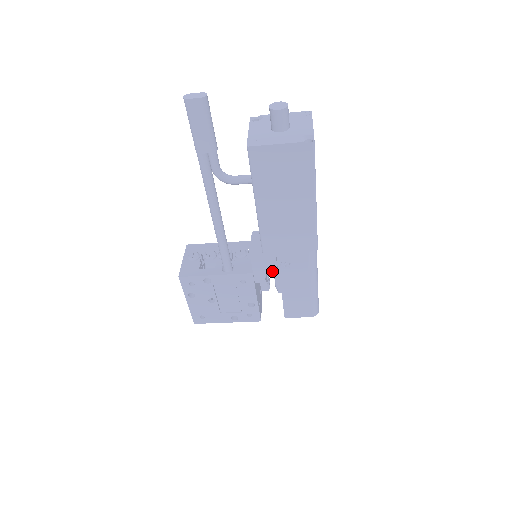
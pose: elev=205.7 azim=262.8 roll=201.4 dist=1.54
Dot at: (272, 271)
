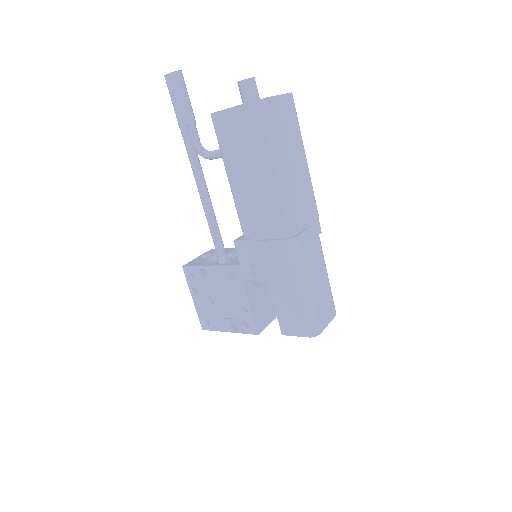
Dot at: occluded
